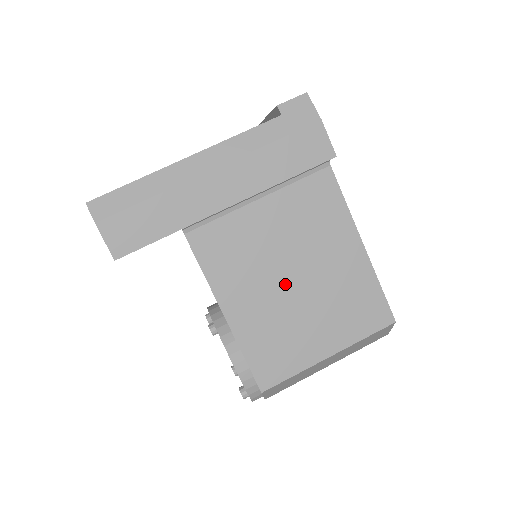
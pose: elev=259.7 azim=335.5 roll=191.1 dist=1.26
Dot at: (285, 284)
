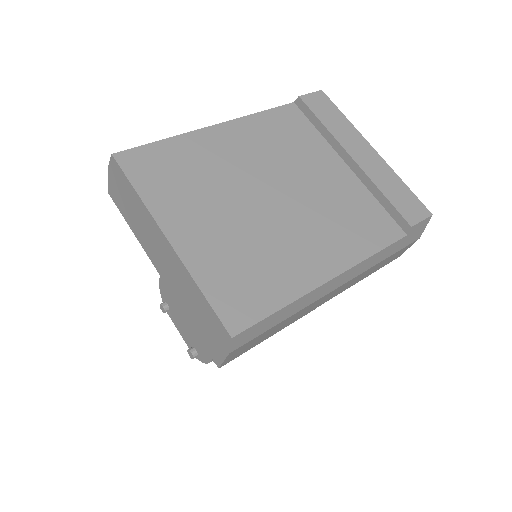
Dot at: occluded
